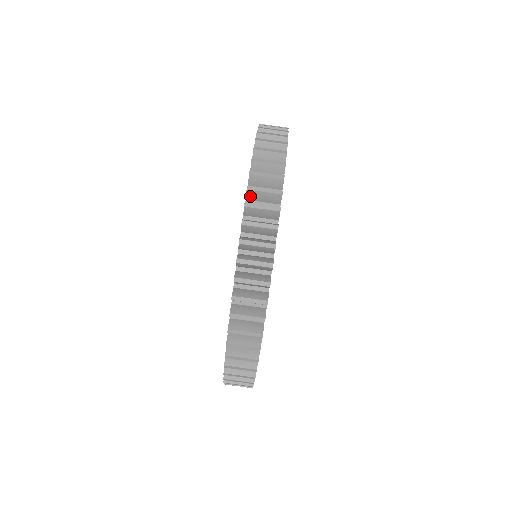
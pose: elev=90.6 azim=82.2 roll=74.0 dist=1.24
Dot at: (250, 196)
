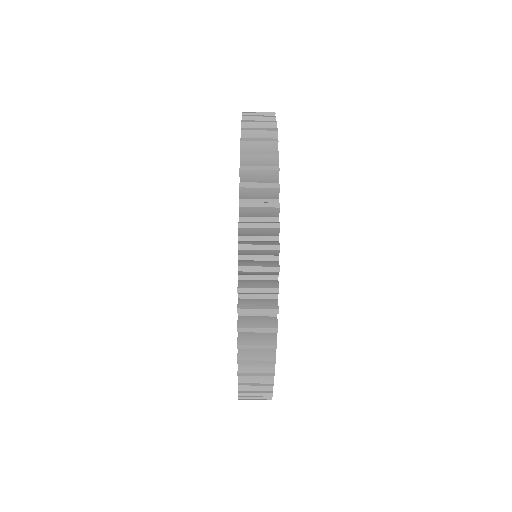
Dot at: (242, 380)
